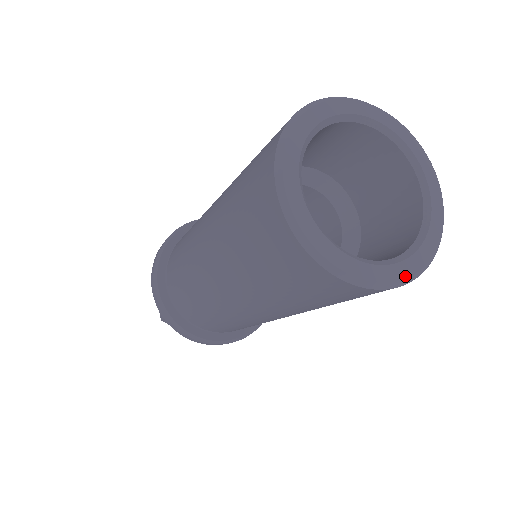
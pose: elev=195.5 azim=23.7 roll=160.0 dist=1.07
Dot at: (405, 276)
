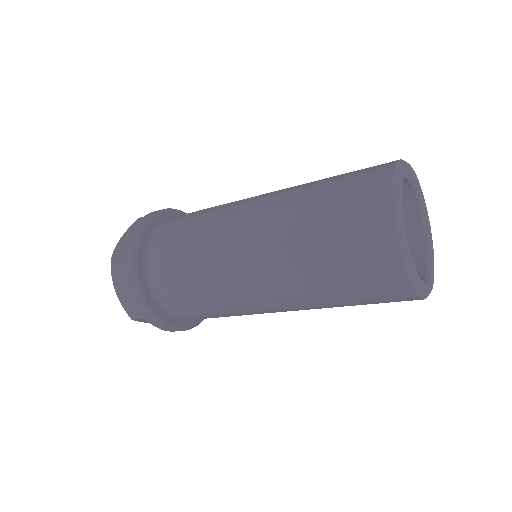
Dot at: (433, 283)
